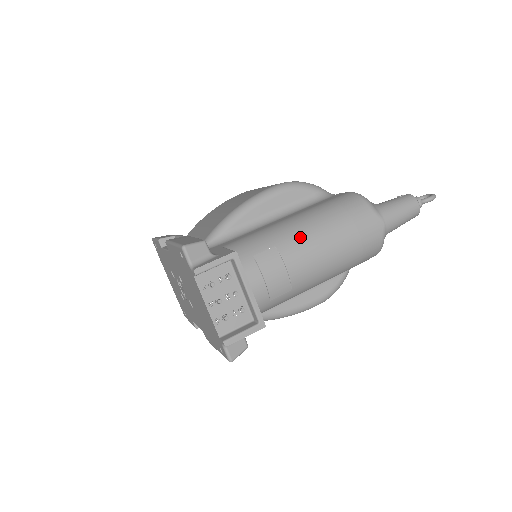
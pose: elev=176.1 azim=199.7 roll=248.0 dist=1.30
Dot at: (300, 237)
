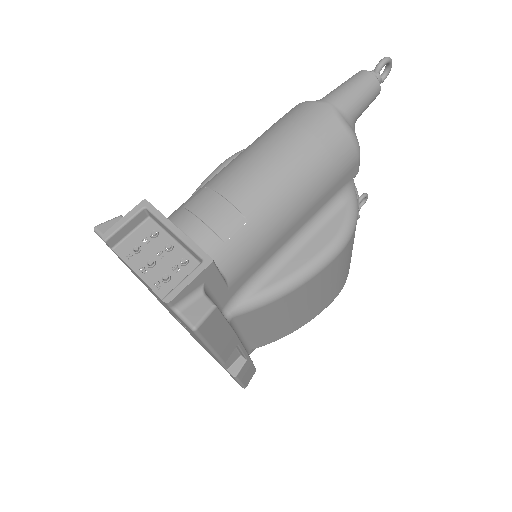
Dot at: (232, 165)
